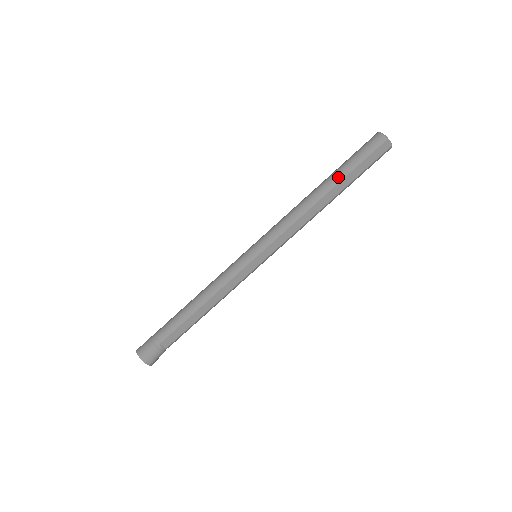
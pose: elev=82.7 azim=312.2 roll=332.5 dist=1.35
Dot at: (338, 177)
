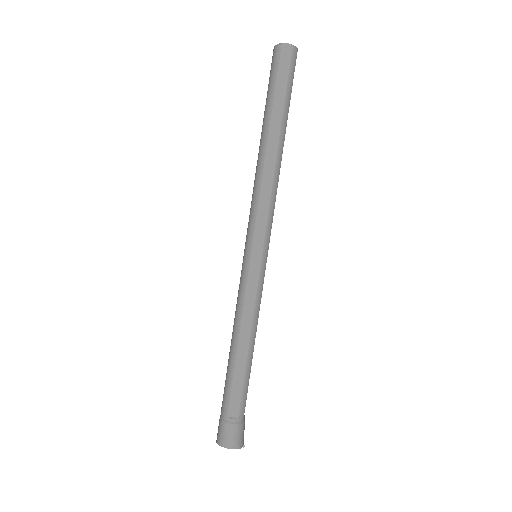
Dot at: (266, 118)
